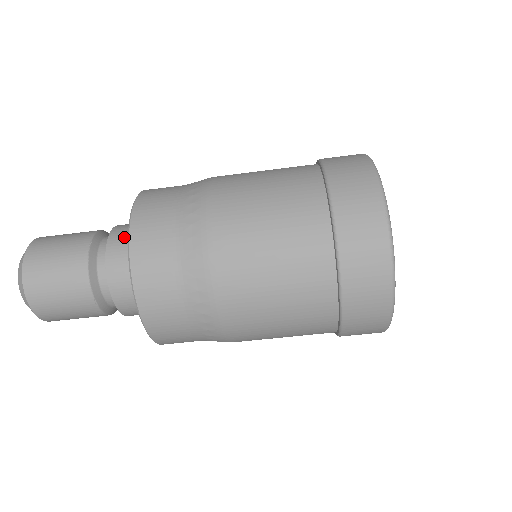
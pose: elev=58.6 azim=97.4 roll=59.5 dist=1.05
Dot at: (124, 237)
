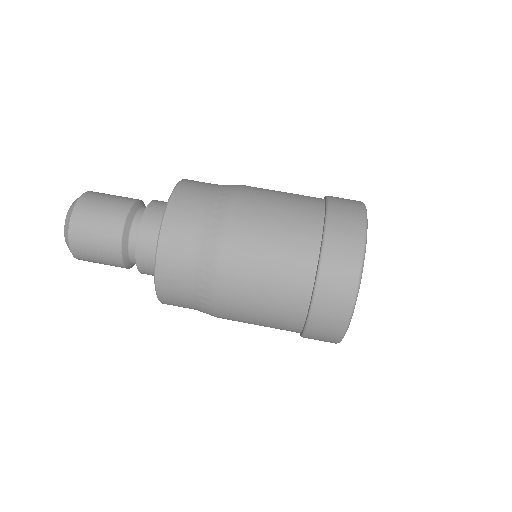
Dot at: (158, 212)
